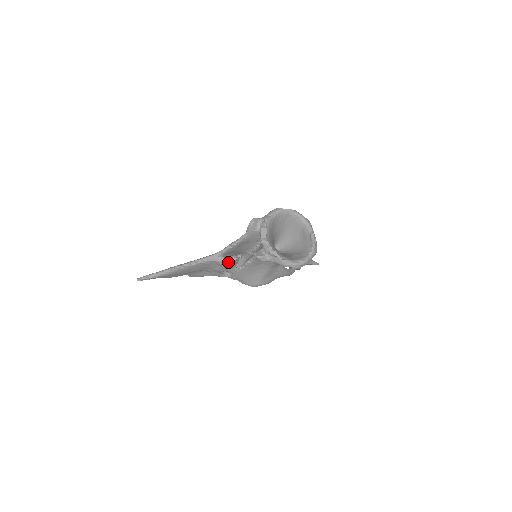
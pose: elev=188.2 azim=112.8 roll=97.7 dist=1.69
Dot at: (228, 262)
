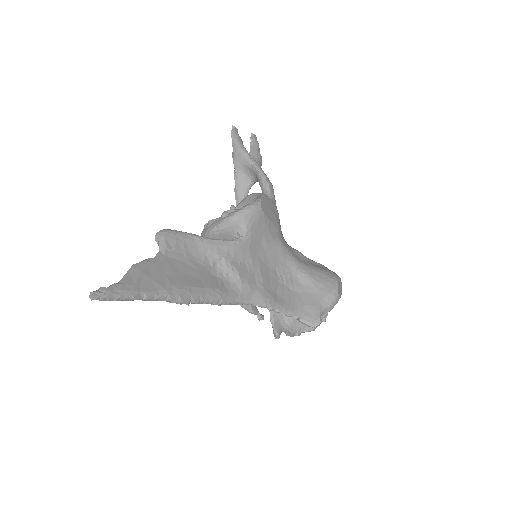
Dot at: (241, 305)
